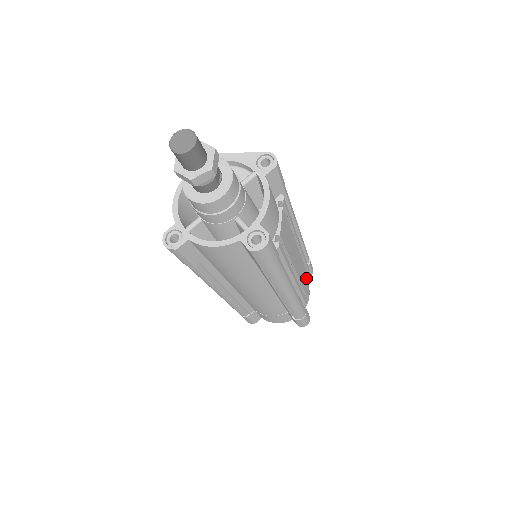
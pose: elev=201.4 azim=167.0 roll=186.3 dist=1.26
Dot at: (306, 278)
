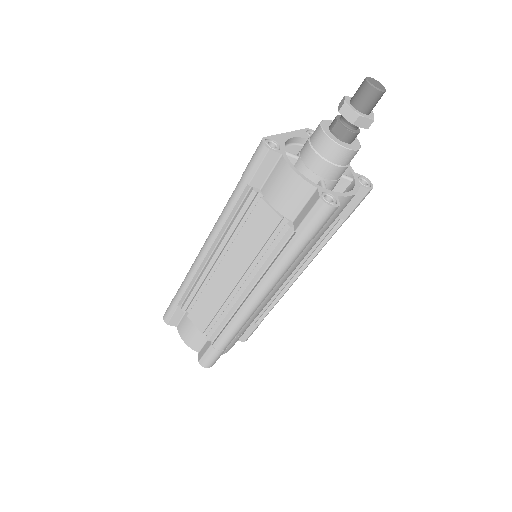
Dot at: occluded
